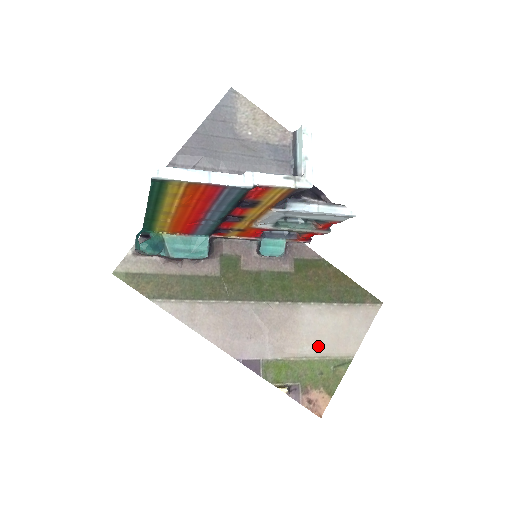
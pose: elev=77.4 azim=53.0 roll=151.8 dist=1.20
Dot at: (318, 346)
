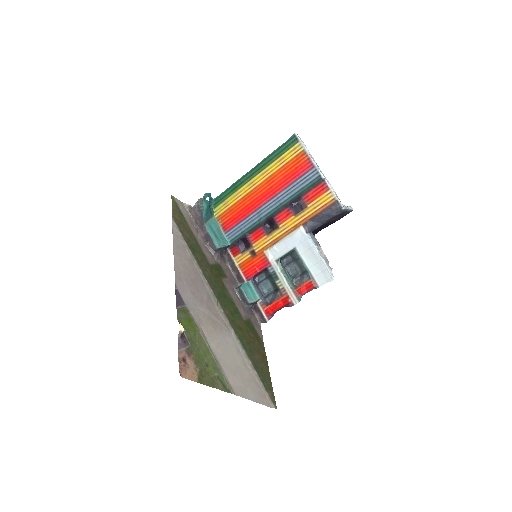
Dot at: (220, 355)
